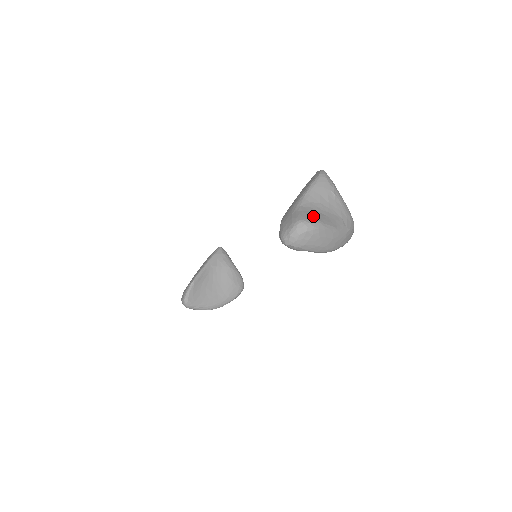
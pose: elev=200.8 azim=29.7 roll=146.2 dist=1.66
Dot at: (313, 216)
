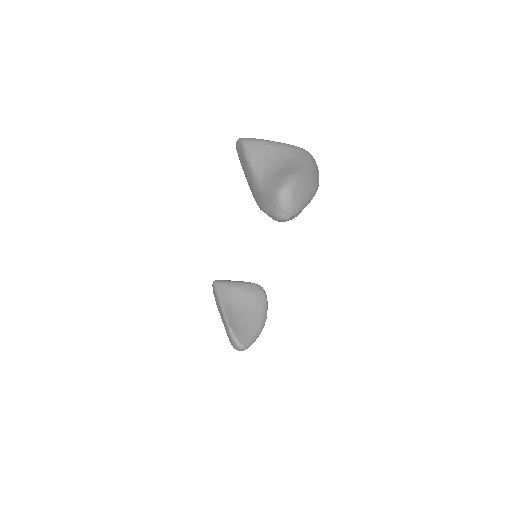
Dot at: (281, 177)
